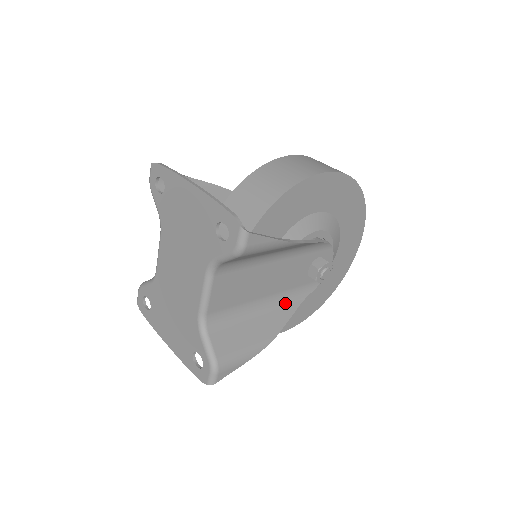
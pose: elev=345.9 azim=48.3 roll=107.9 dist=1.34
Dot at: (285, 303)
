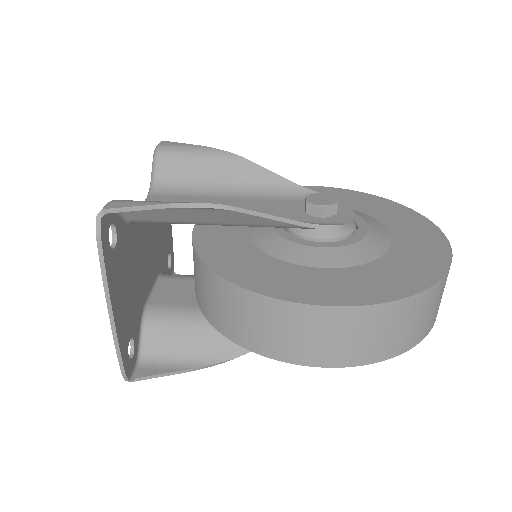
Dot at: occluded
